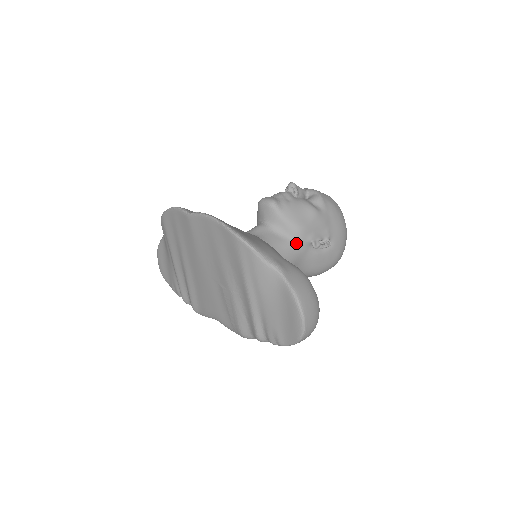
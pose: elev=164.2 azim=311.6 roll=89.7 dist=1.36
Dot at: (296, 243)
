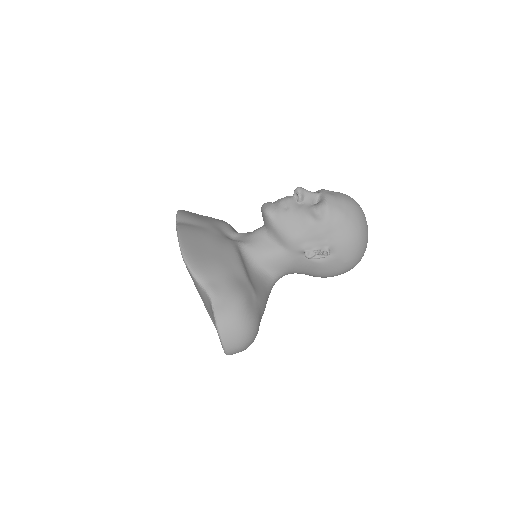
Dot at: (287, 251)
